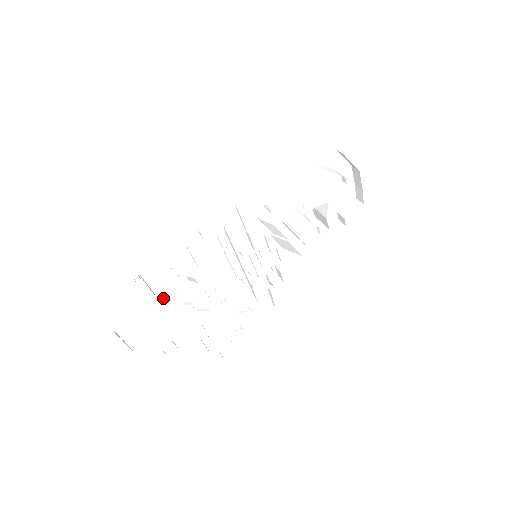
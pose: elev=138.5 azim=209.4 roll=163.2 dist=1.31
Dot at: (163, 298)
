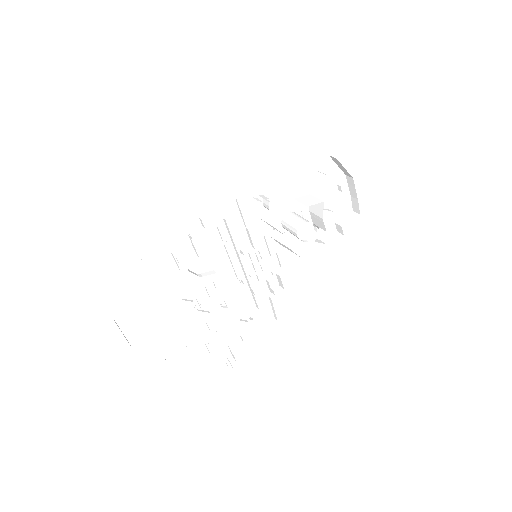
Dot at: (164, 290)
